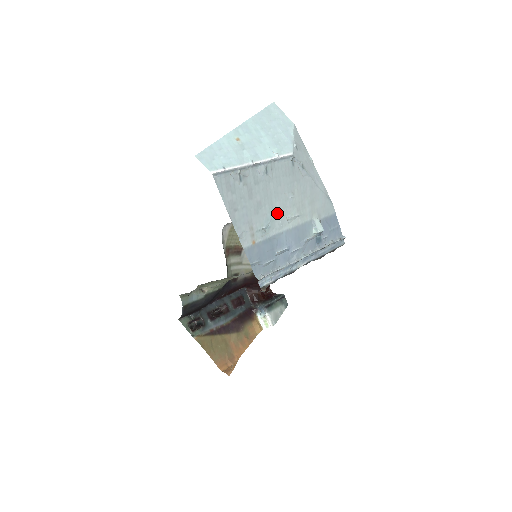
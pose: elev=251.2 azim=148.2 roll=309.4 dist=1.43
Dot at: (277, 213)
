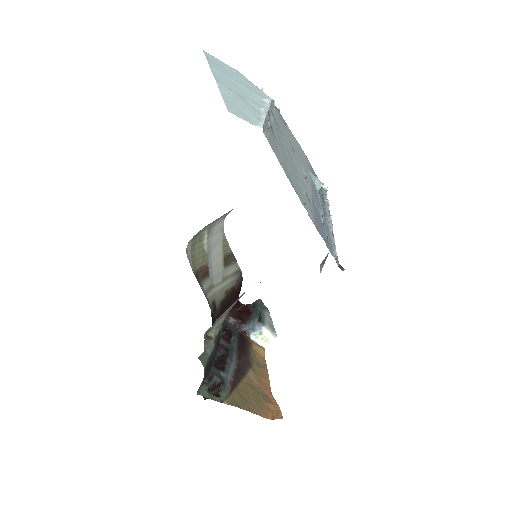
Dot at: (300, 173)
